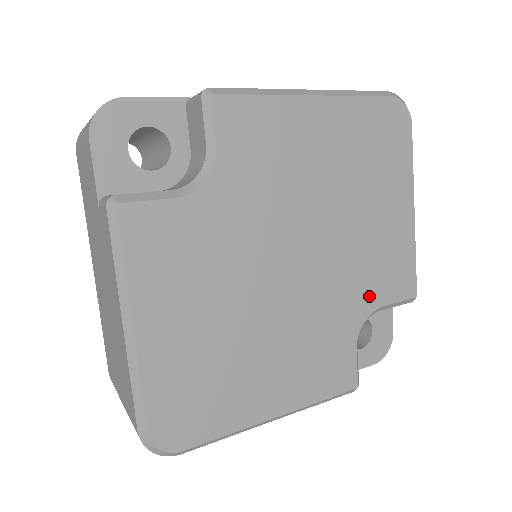
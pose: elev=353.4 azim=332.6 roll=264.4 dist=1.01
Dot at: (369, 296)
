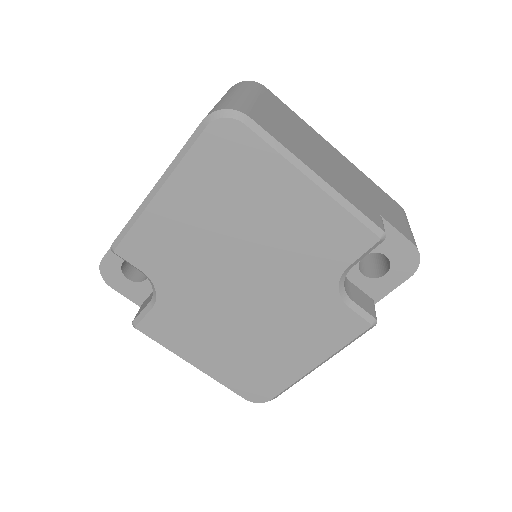
Dot at: (326, 270)
